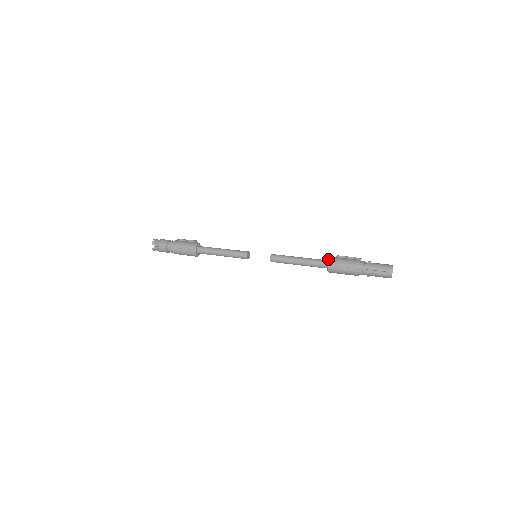
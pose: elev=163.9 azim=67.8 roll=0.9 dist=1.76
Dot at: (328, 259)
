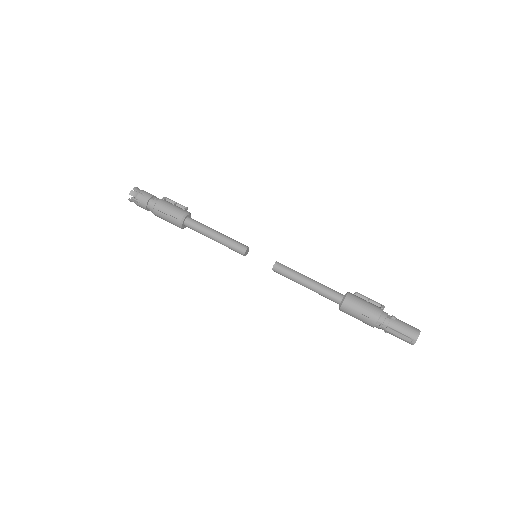
Dot at: (344, 295)
